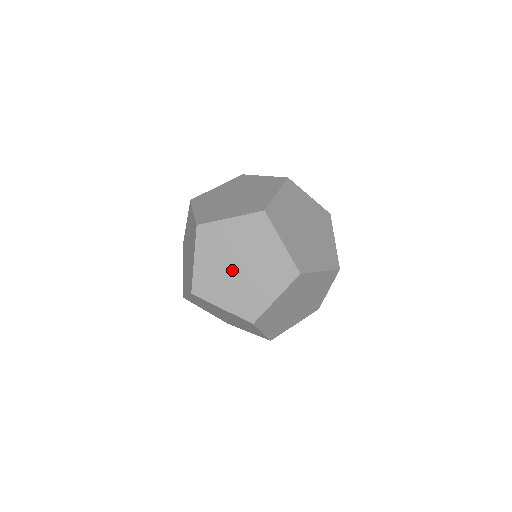
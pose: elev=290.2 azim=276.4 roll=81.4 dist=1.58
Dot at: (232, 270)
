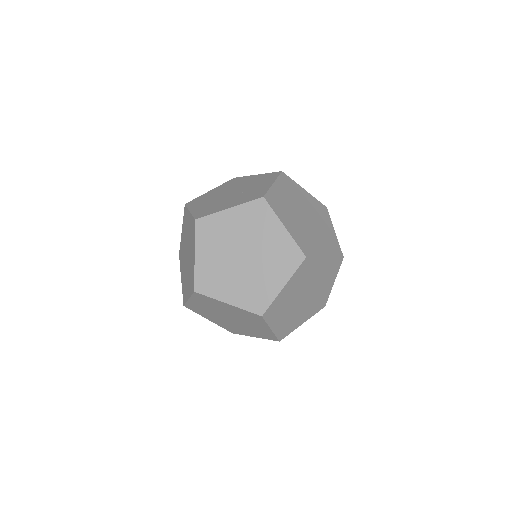
Dot at: (235, 262)
